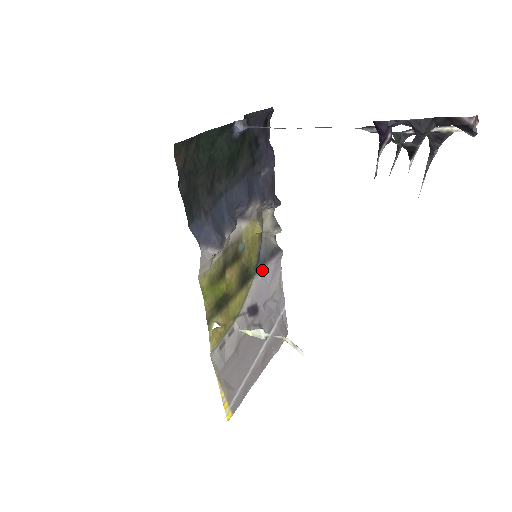
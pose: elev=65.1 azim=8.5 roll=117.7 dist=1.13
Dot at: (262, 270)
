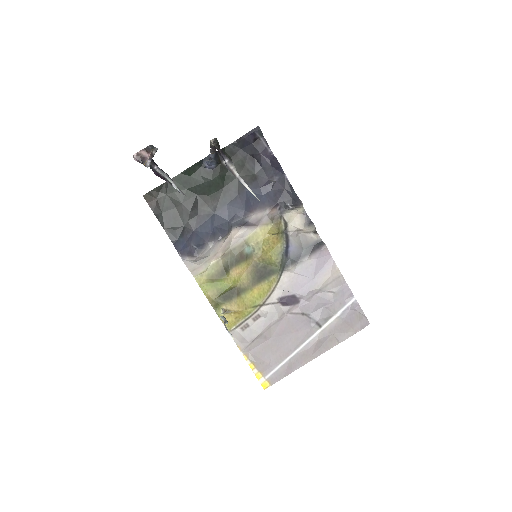
Dot at: (297, 265)
